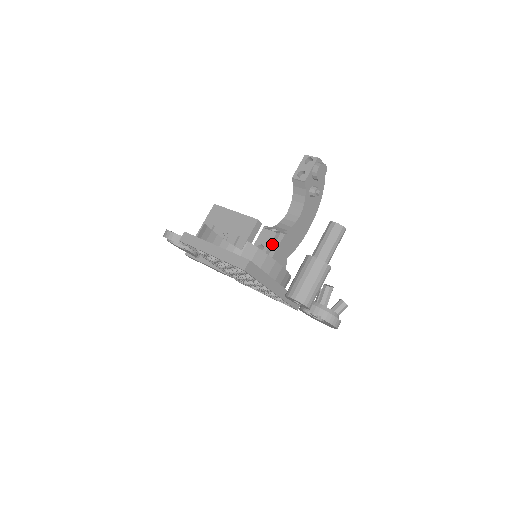
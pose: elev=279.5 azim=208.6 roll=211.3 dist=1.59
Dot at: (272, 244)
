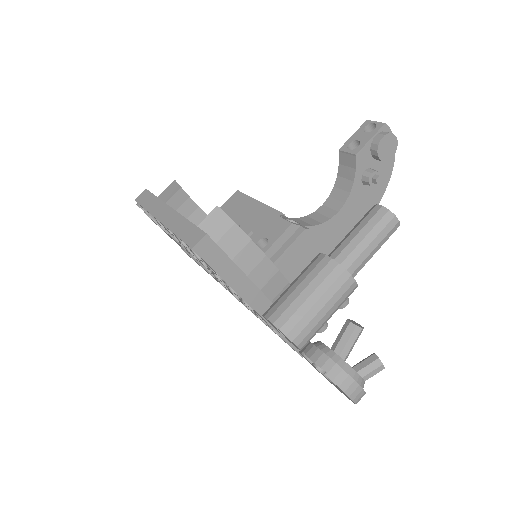
Dot at: (281, 240)
